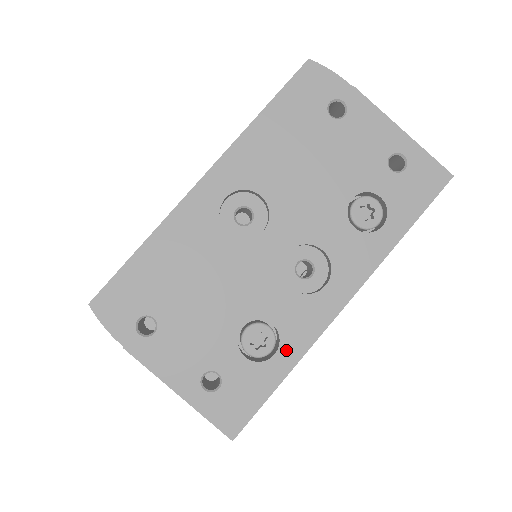
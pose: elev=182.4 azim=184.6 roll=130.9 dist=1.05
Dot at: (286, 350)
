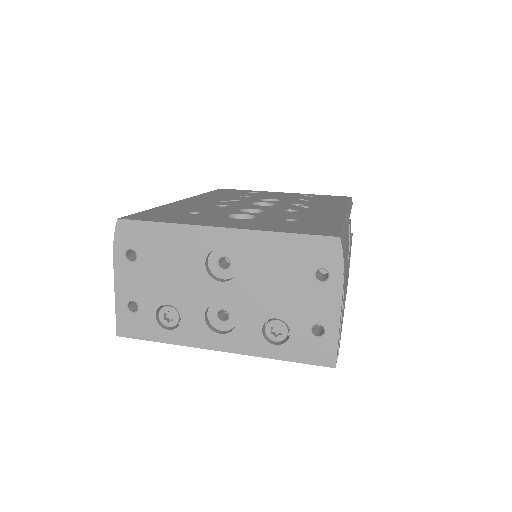
Dot at: (174, 334)
